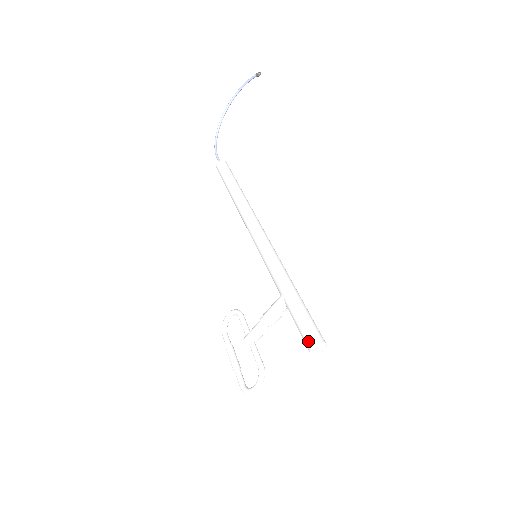
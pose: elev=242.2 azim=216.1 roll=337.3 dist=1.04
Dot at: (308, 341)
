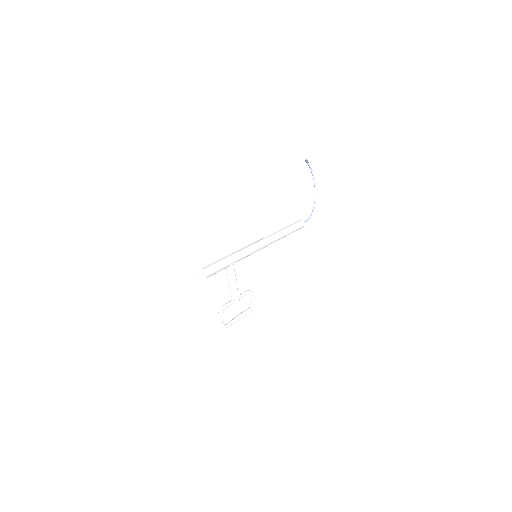
Dot at: occluded
